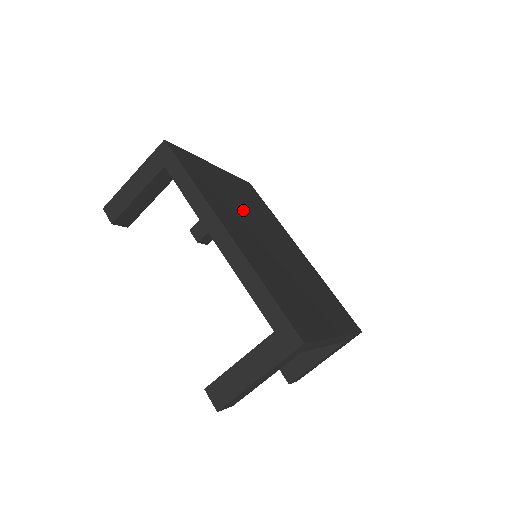
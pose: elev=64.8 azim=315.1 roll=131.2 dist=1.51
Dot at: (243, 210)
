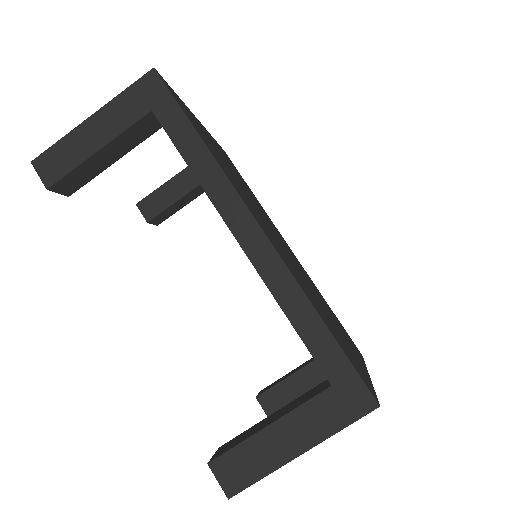
Dot at: (245, 191)
